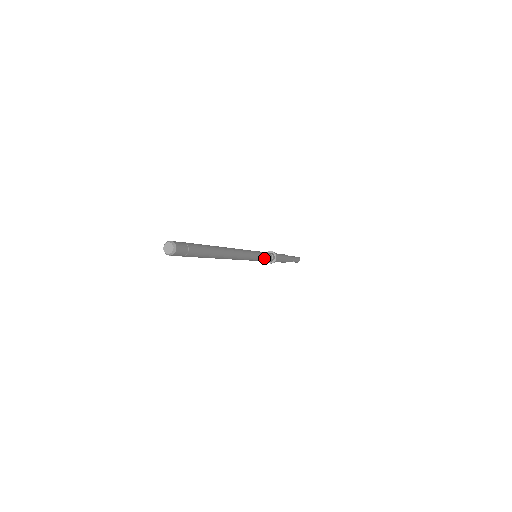
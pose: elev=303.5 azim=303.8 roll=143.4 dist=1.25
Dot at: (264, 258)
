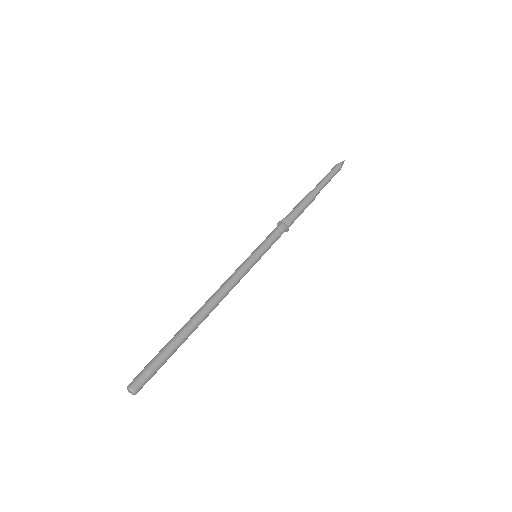
Dot at: (267, 250)
